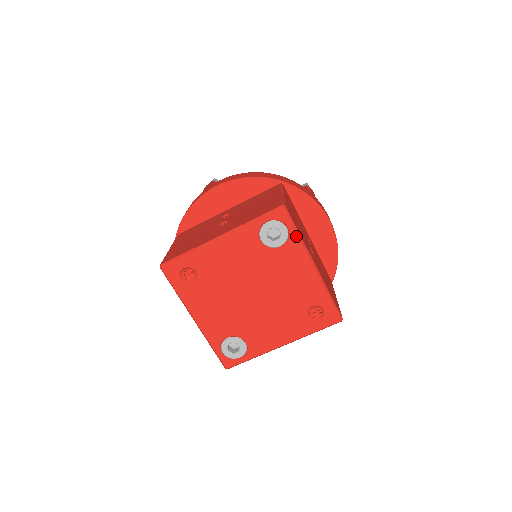
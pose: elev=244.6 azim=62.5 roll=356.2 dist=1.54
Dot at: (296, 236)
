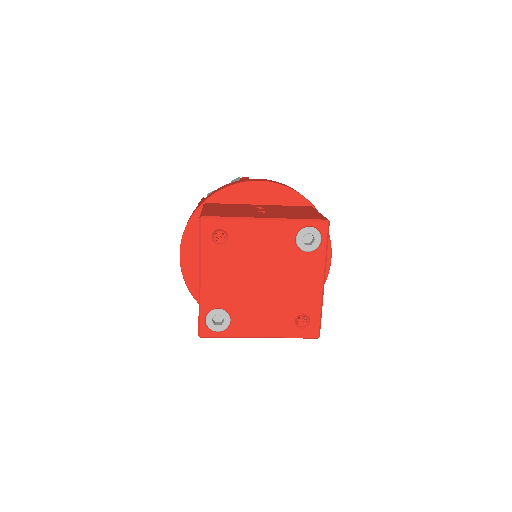
Dot at: (324, 250)
